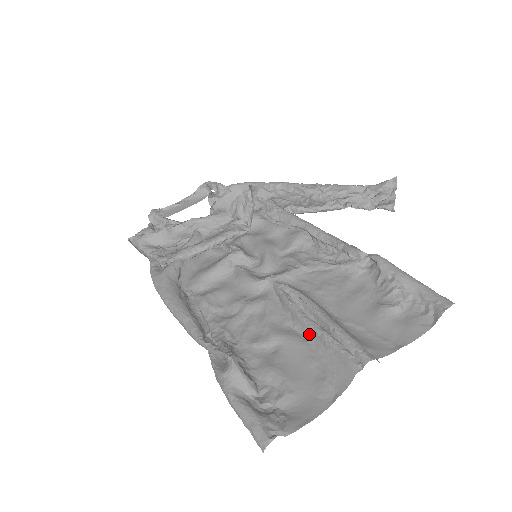
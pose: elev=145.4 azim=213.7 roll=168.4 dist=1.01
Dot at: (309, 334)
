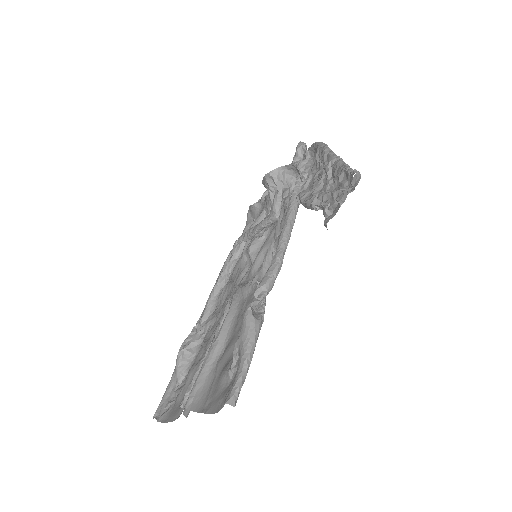
Dot at: occluded
